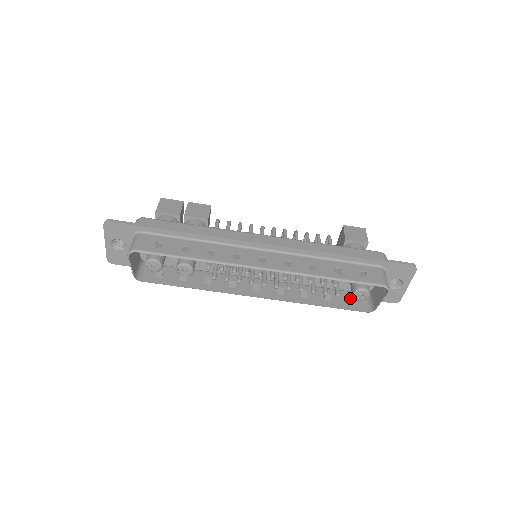
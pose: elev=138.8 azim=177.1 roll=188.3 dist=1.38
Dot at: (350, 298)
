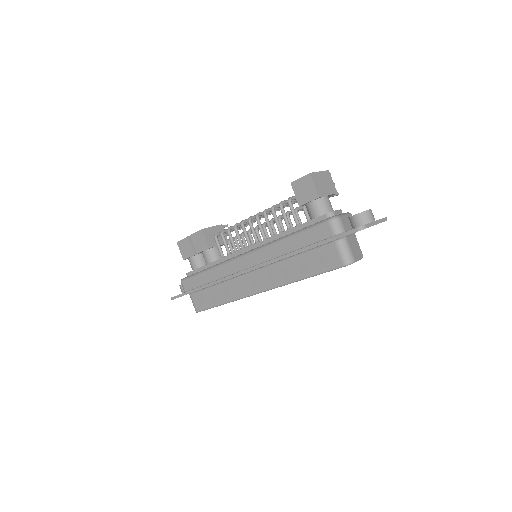
Dot at: occluded
